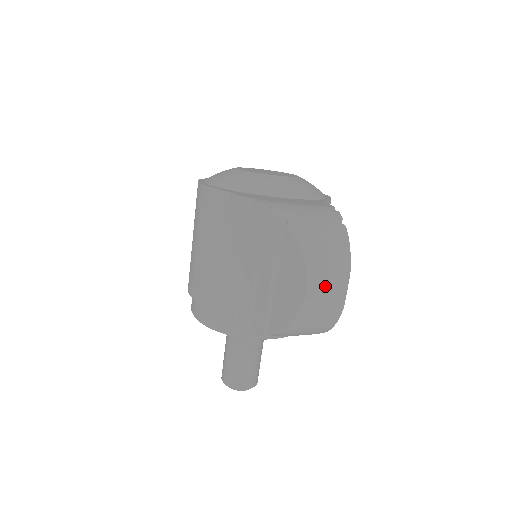
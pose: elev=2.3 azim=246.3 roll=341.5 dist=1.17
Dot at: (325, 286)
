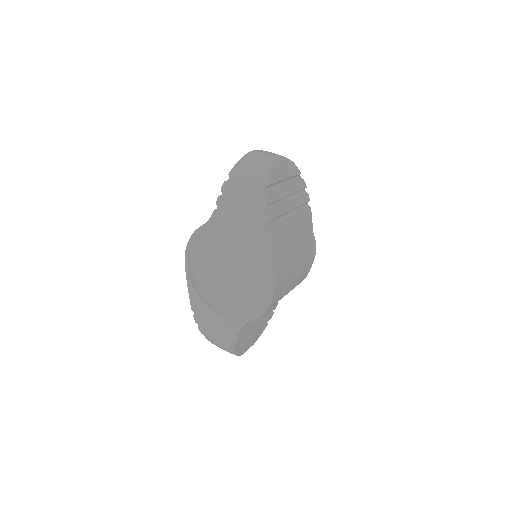
Dot at: occluded
